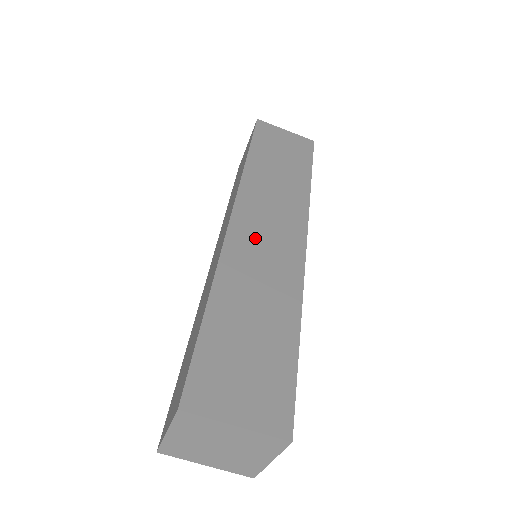
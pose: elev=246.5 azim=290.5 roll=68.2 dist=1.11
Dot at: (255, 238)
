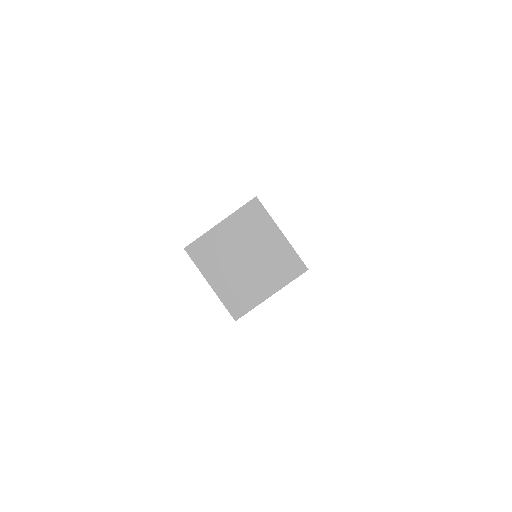
Dot at: occluded
